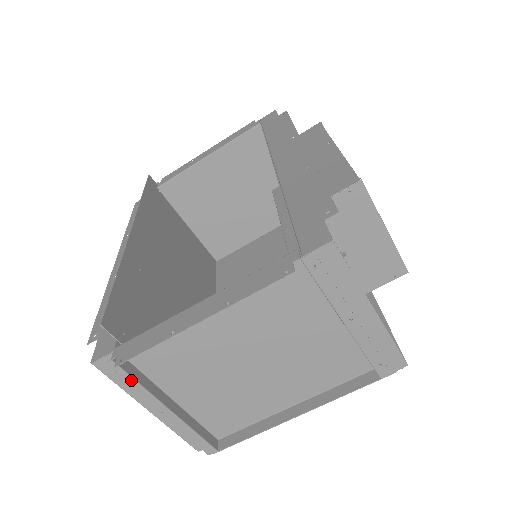
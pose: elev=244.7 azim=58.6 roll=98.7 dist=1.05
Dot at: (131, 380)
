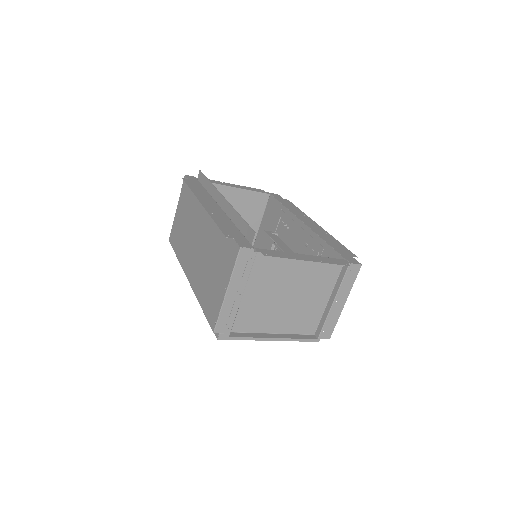
Dot at: (251, 268)
